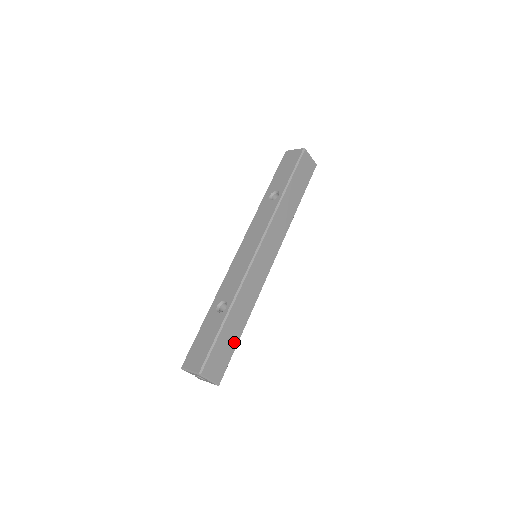
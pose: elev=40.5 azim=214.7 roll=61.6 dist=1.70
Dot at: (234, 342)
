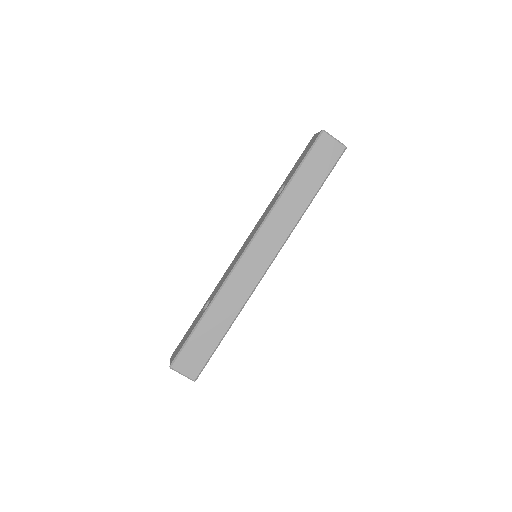
Dot at: (213, 343)
